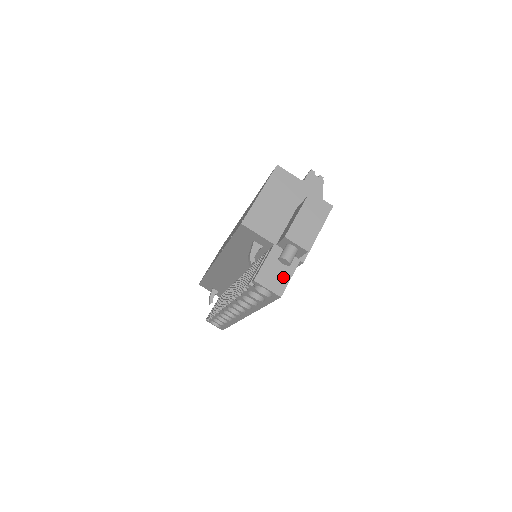
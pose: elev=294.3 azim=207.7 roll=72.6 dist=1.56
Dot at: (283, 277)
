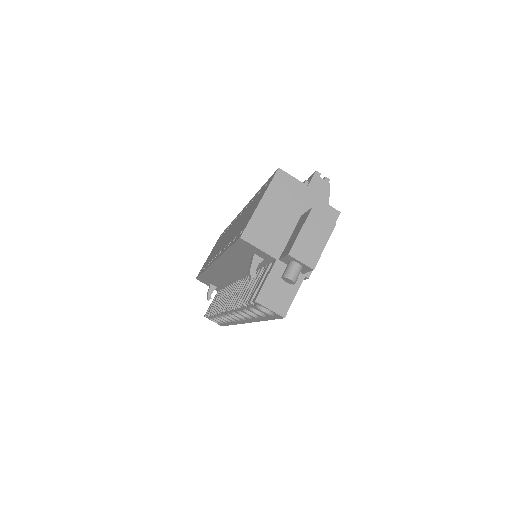
Dot at: (287, 296)
